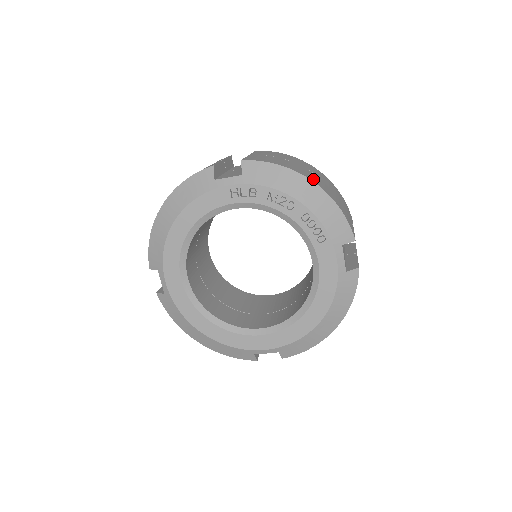
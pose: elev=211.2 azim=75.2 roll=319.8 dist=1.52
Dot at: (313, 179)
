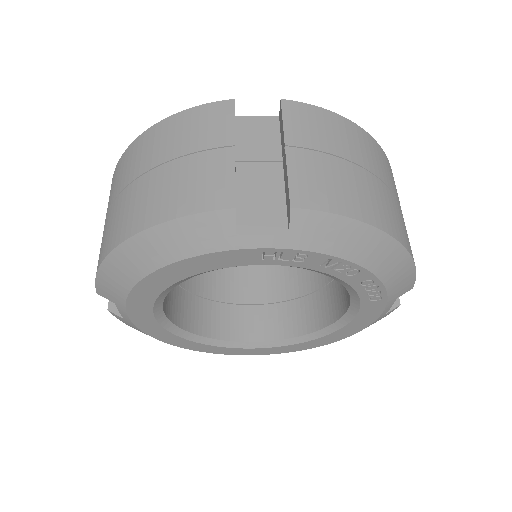
Dot at: (392, 224)
